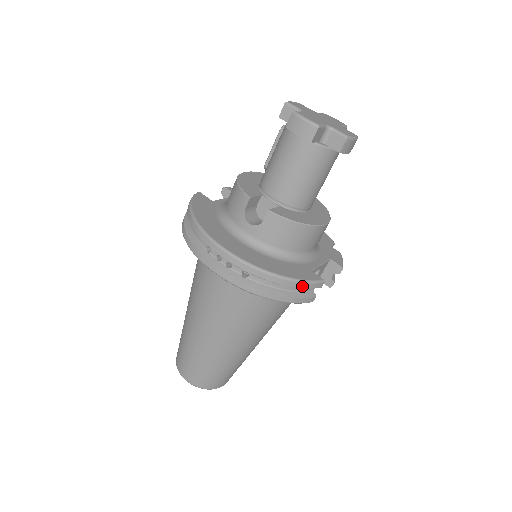
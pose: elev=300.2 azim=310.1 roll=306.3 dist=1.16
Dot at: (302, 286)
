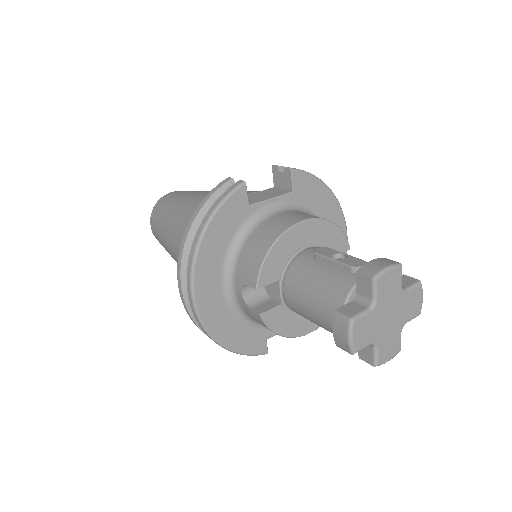
Dot at: (242, 353)
